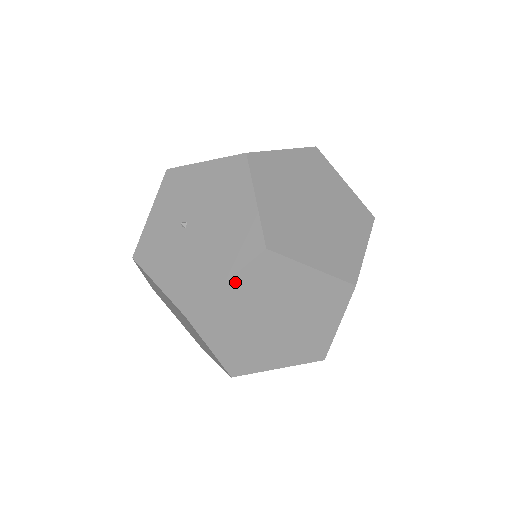
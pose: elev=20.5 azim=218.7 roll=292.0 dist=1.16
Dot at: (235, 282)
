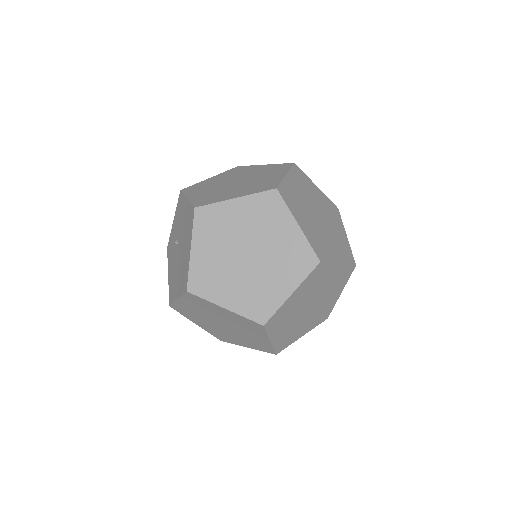
Dot at: (183, 301)
